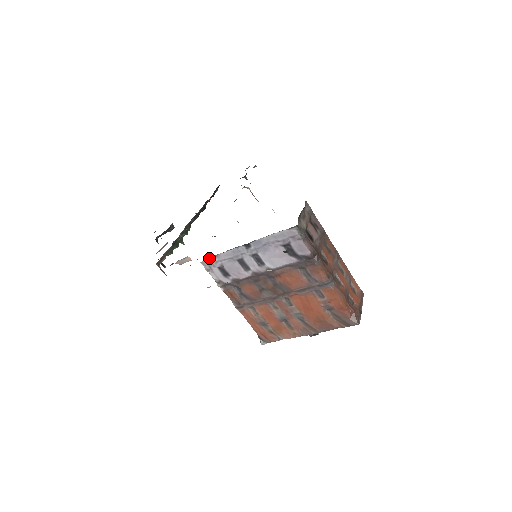
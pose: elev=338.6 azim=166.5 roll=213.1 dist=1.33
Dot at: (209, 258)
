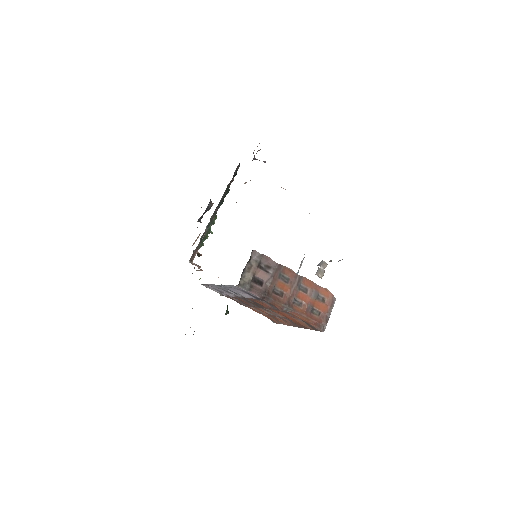
Dot at: (203, 284)
